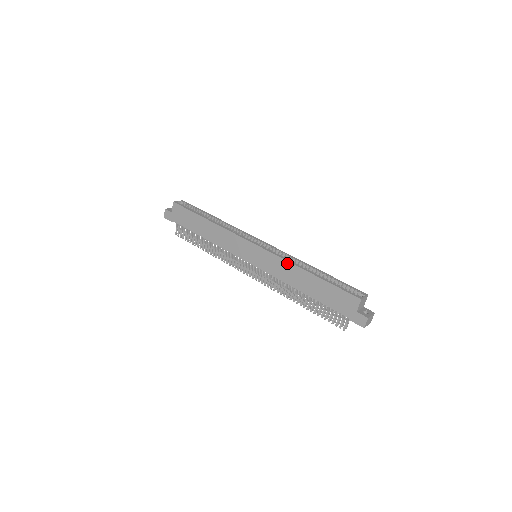
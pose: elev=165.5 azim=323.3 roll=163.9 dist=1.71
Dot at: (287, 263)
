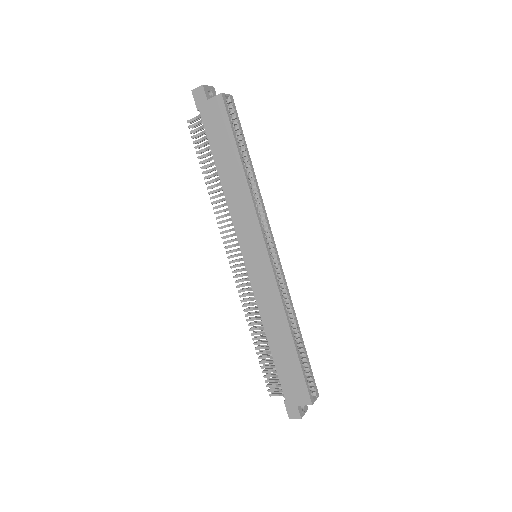
Dot at: (281, 307)
